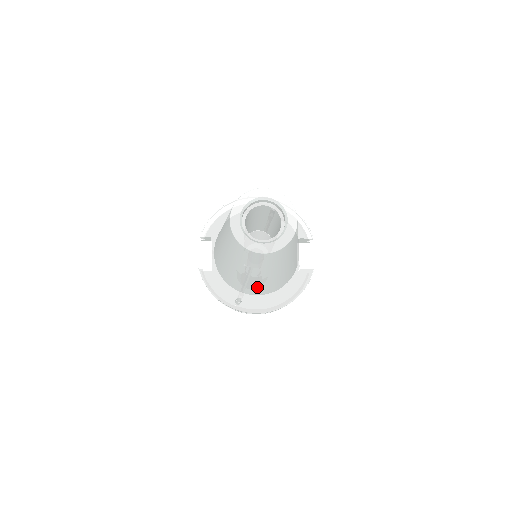
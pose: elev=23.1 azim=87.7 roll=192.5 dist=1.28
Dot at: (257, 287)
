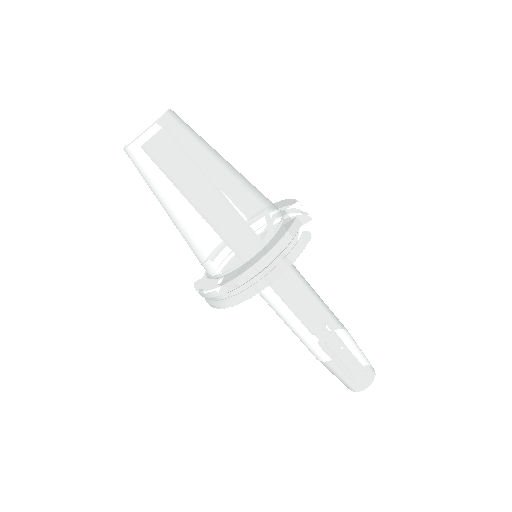
Dot at: (213, 237)
